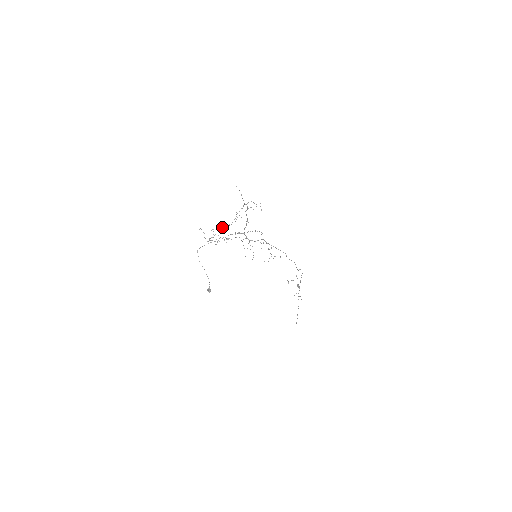
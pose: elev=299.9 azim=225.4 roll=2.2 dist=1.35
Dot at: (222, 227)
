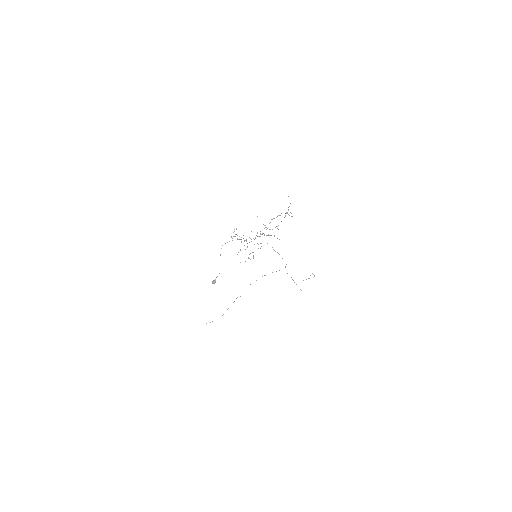
Dot at: (269, 229)
